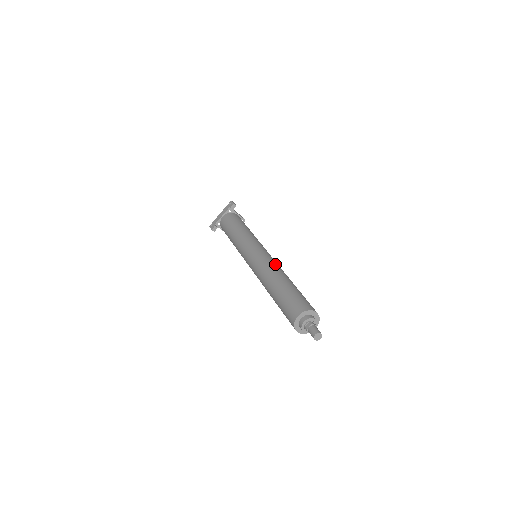
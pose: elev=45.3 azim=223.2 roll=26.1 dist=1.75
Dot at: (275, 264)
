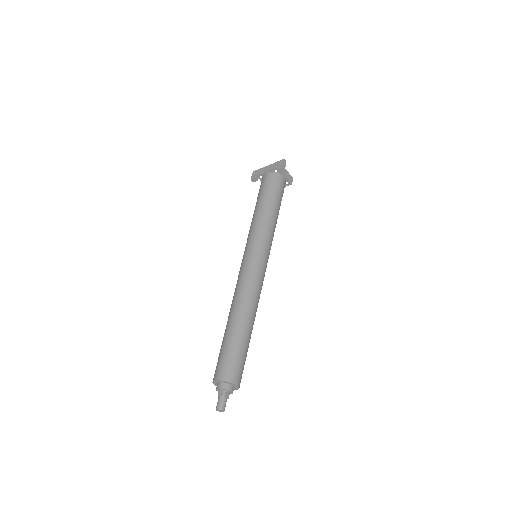
Dot at: (253, 291)
